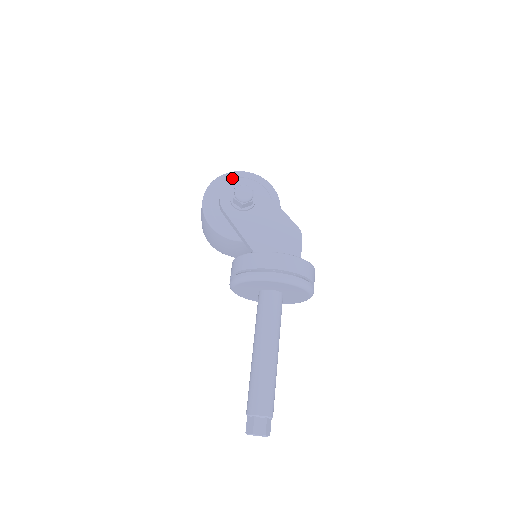
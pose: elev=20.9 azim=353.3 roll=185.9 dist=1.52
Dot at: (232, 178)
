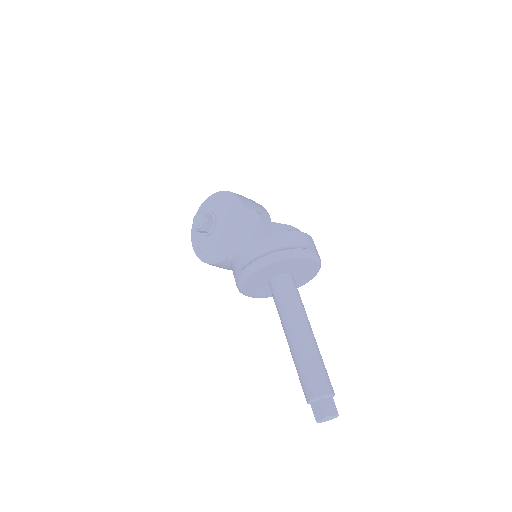
Dot at: occluded
